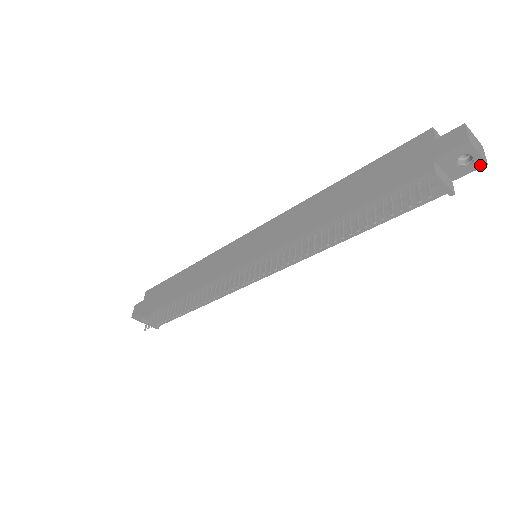
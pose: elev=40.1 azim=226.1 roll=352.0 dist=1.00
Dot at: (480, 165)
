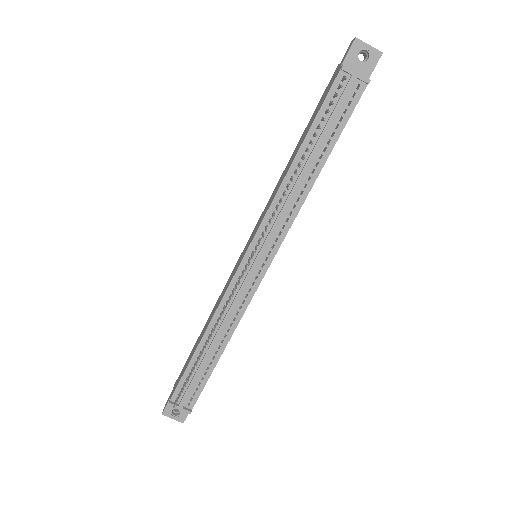
Dot at: (378, 56)
